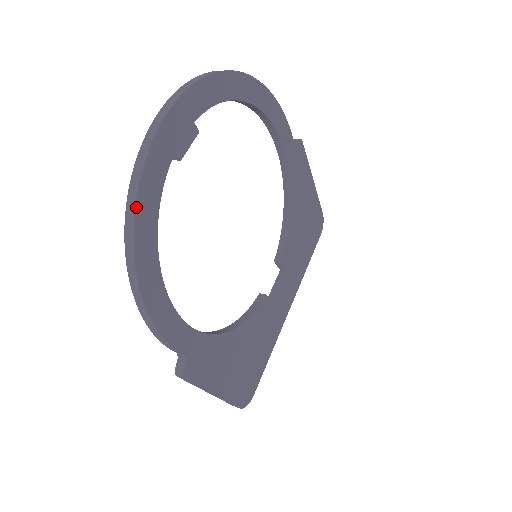
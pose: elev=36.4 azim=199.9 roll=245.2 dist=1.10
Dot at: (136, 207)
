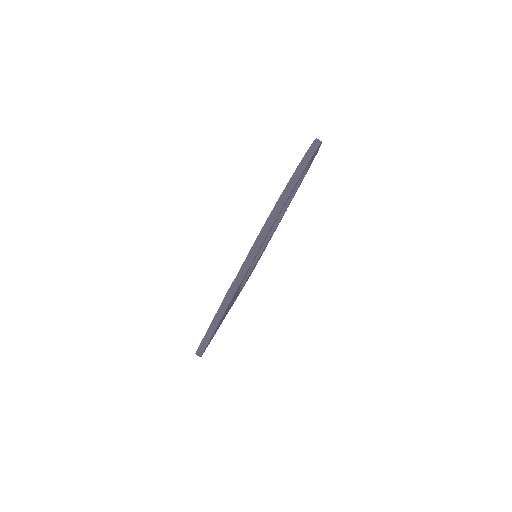
Dot at: (302, 173)
